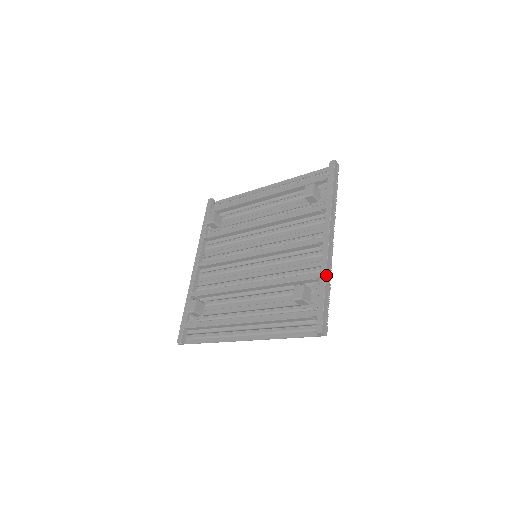
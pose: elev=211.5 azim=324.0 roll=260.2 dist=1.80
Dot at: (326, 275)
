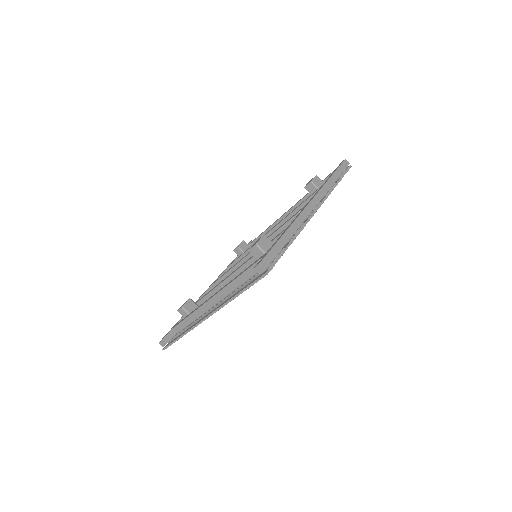
Dot at: (290, 226)
